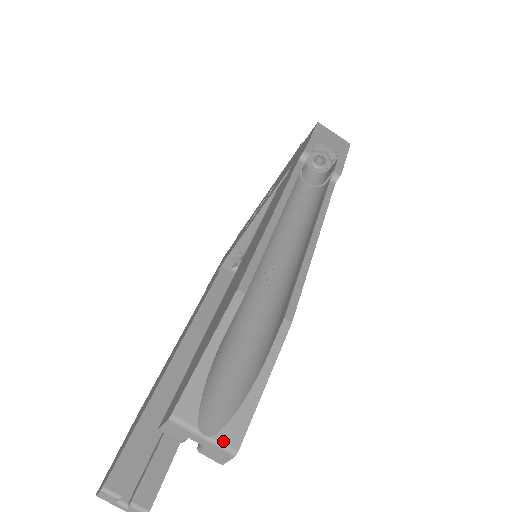
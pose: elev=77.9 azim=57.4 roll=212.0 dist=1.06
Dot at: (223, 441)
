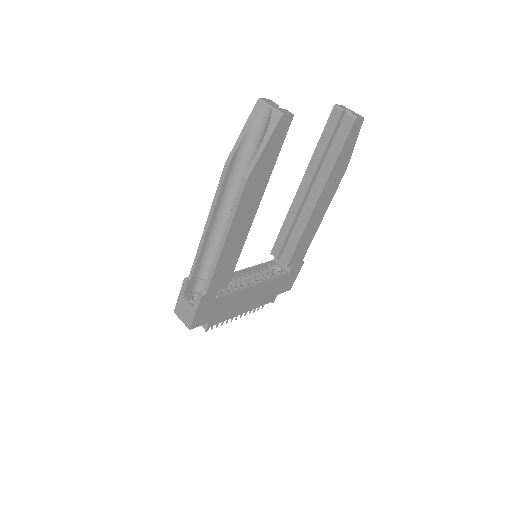
Dot at: occluded
